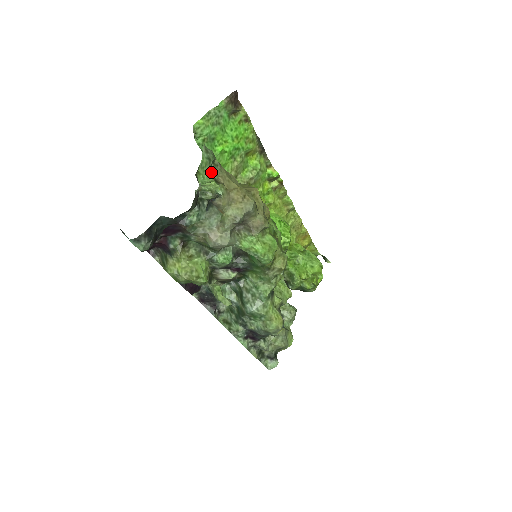
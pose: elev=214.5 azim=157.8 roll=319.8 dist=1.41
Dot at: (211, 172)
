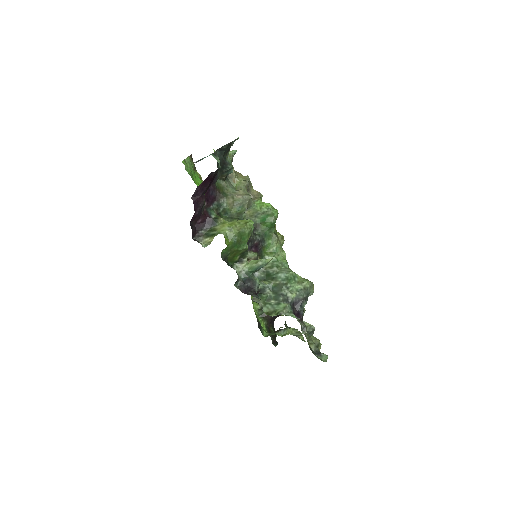
Dot at: occluded
